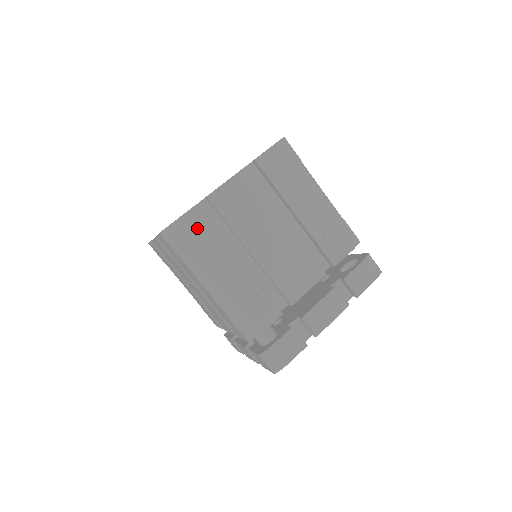
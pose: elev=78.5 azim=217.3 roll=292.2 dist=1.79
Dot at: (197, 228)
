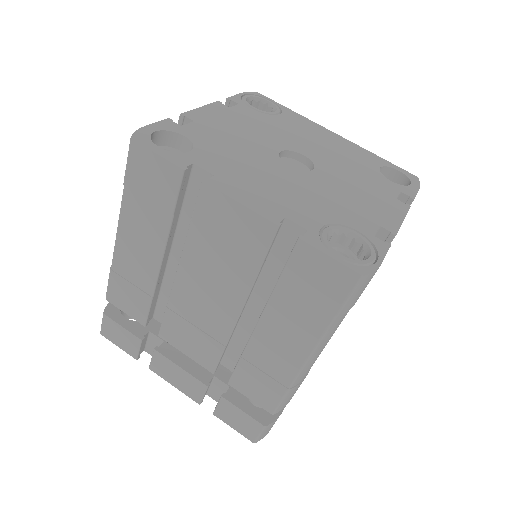
Dot at: occluded
